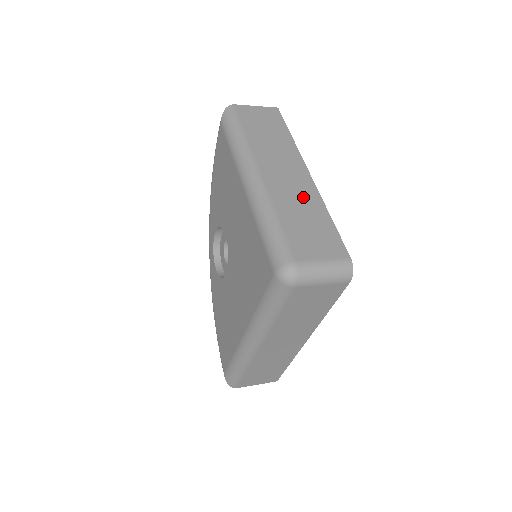
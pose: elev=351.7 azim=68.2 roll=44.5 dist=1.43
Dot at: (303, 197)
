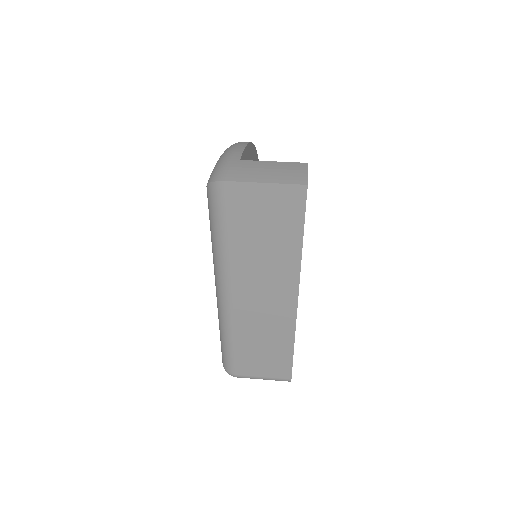
Dot at: (272, 328)
